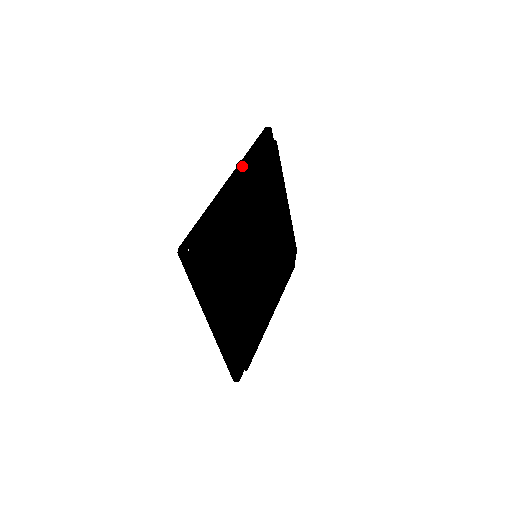
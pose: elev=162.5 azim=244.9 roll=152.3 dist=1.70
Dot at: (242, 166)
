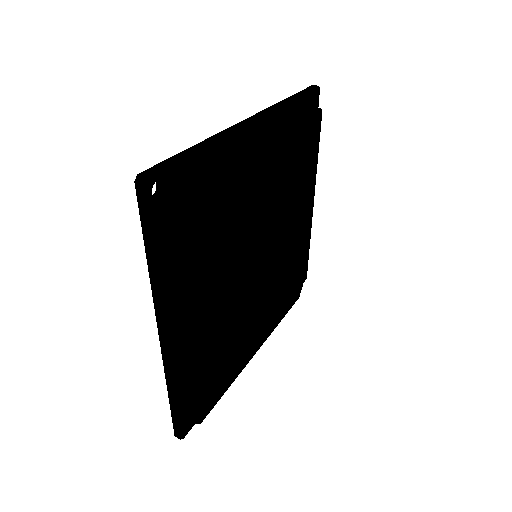
Dot at: (272, 110)
